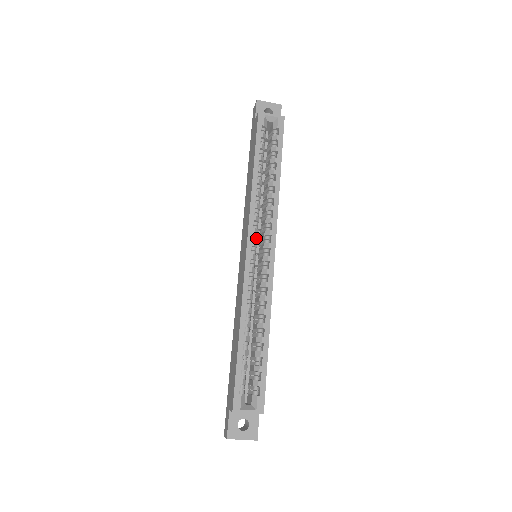
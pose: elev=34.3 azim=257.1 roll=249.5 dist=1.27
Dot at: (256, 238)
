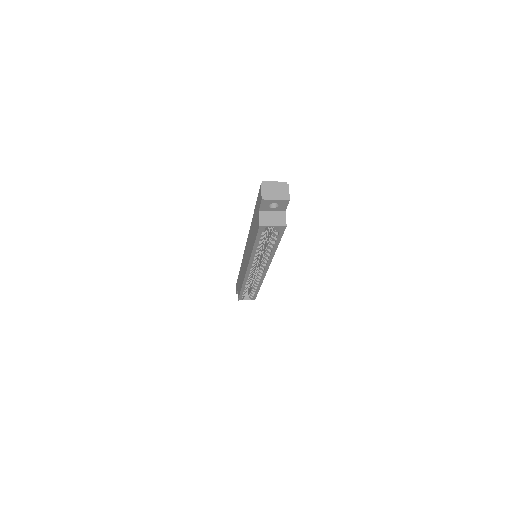
Dot at: occluded
